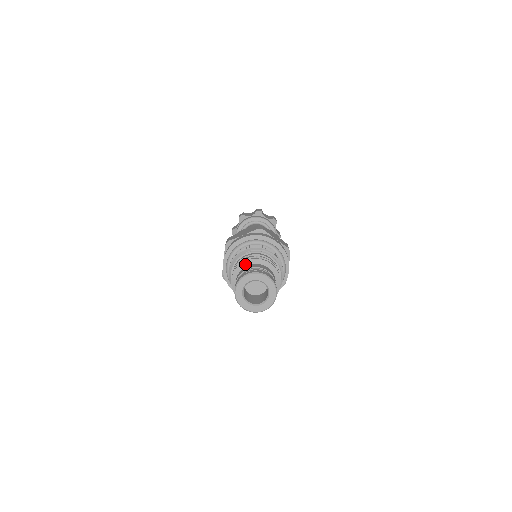
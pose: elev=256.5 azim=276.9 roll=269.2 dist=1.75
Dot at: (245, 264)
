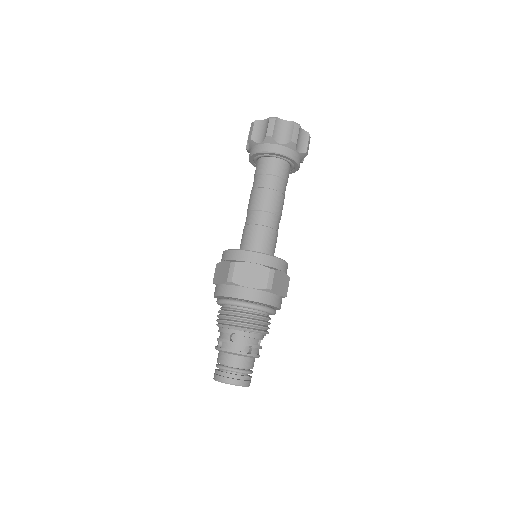
Dot at: (234, 354)
